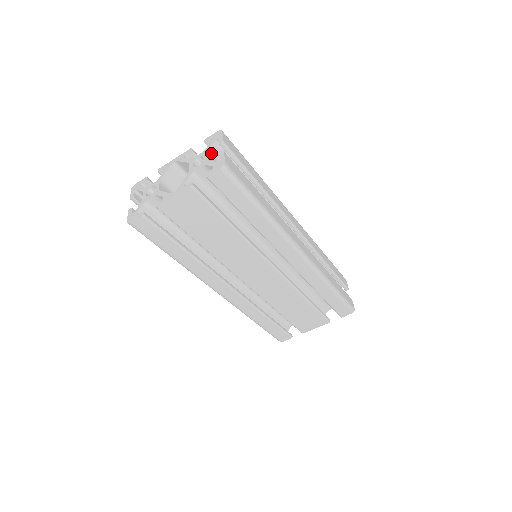
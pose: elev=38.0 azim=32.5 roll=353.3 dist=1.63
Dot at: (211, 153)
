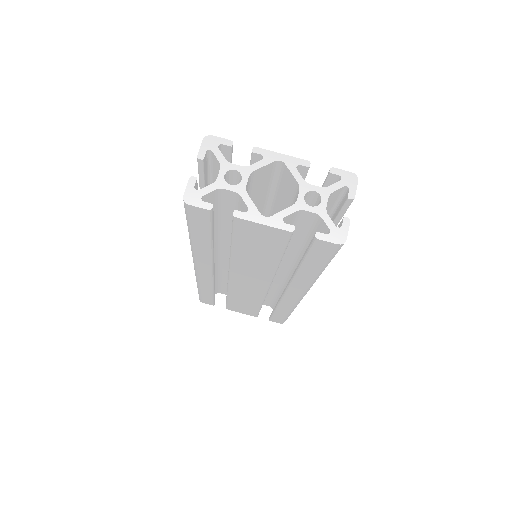
Dot at: (330, 195)
